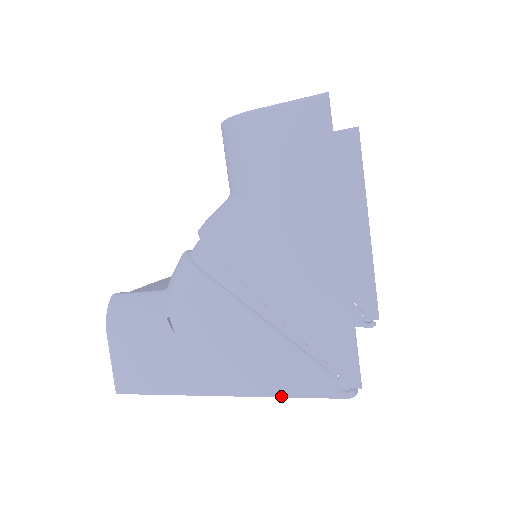
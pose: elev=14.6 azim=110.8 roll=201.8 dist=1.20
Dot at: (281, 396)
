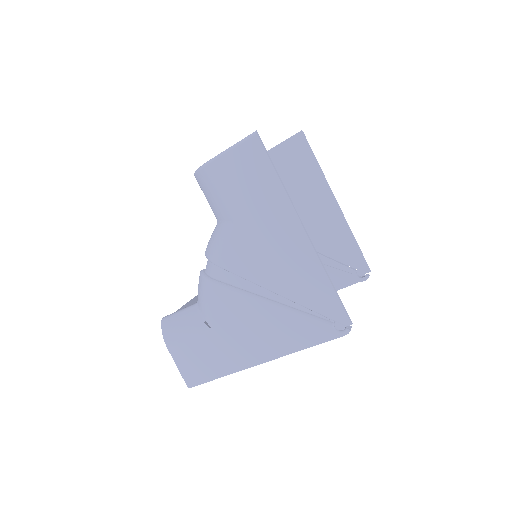
Dot at: (301, 349)
